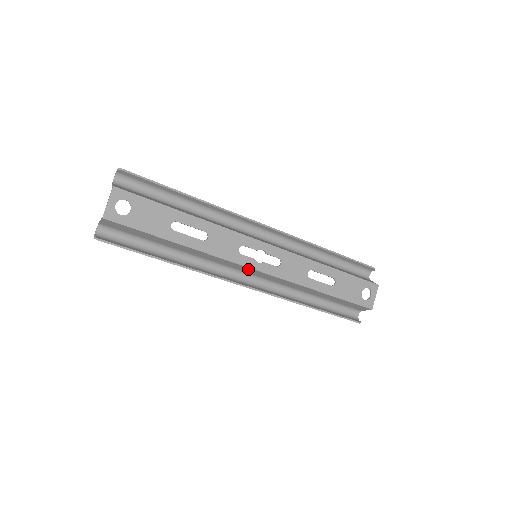
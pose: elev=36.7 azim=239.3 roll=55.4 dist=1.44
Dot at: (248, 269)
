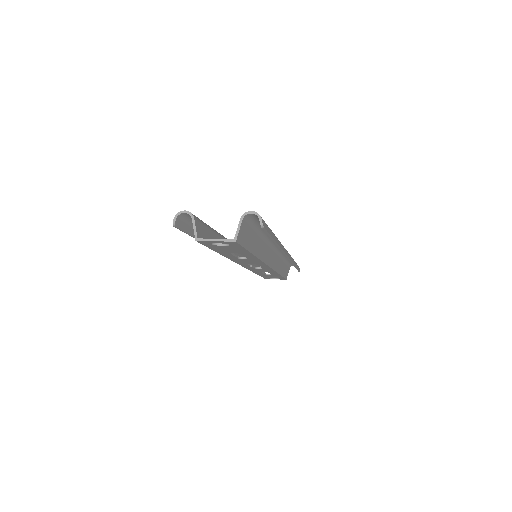
Dot at: occluded
